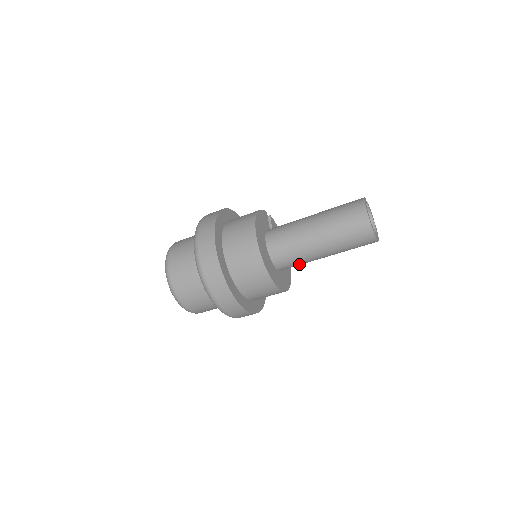
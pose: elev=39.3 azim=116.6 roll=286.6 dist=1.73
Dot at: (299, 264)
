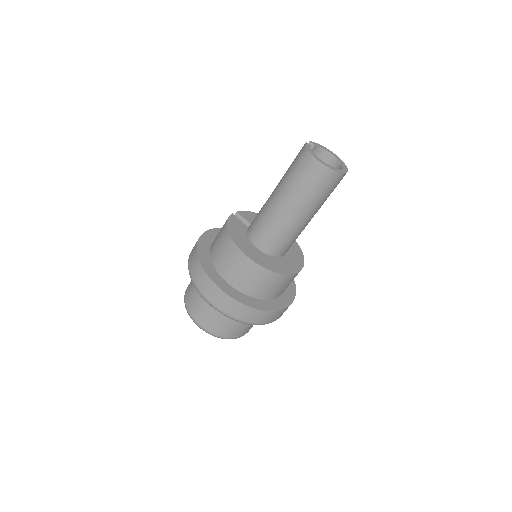
Dot at: occluded
